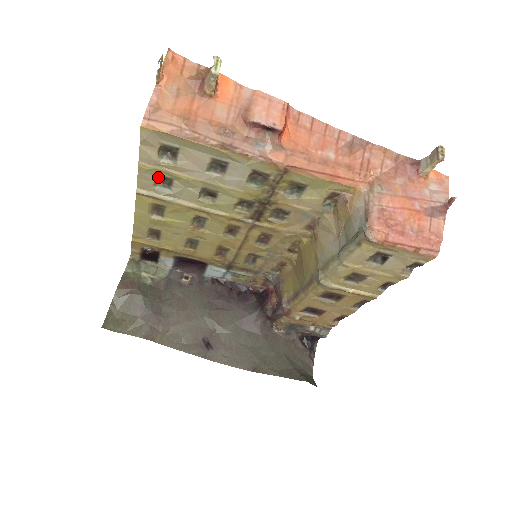
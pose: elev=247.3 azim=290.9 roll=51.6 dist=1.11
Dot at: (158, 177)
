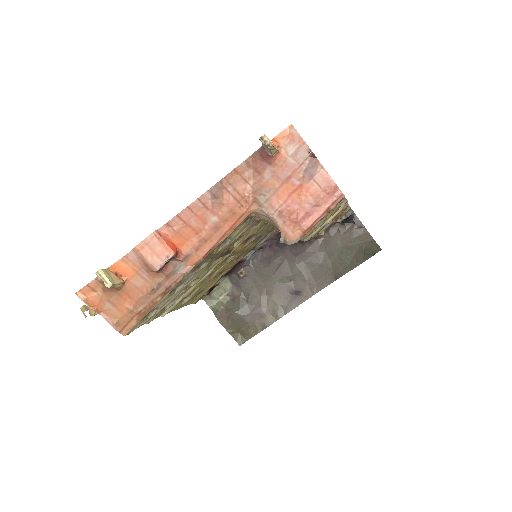
Dot at: (161, 310)
